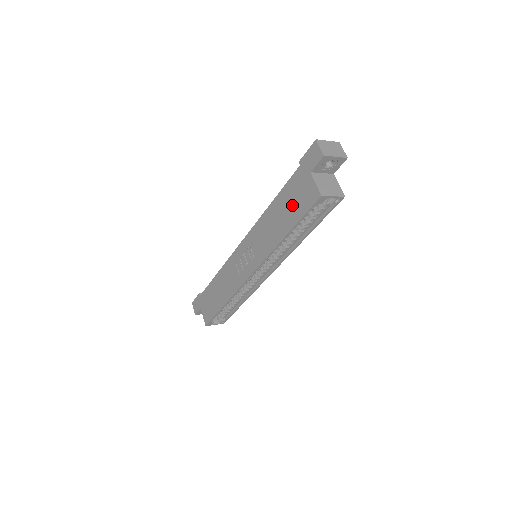
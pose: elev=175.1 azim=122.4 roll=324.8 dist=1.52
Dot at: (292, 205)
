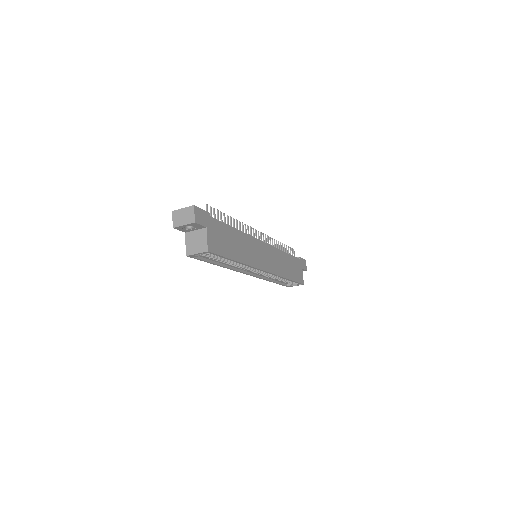
Dot at: occluded
